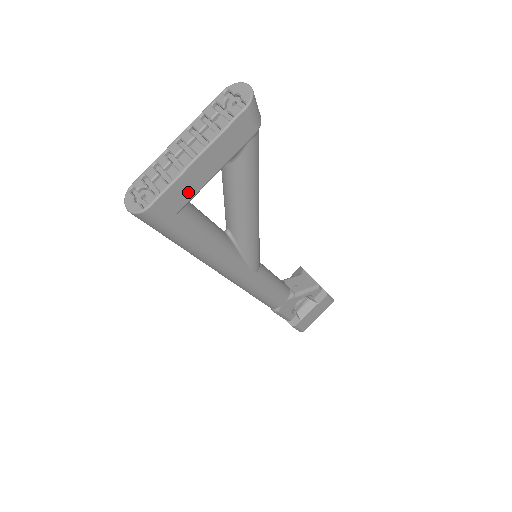
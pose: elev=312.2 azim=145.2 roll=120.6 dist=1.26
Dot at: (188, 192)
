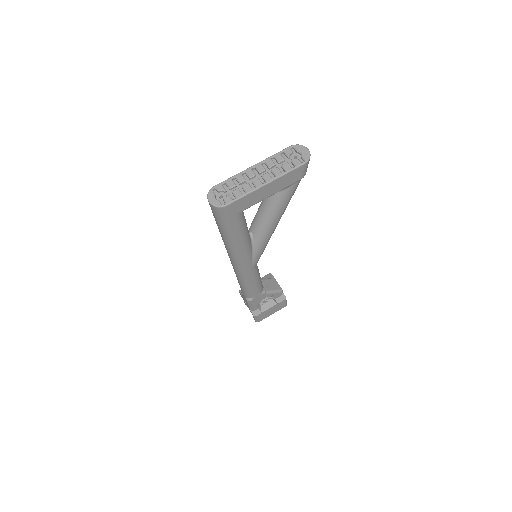
Dot at: (250, 203)
